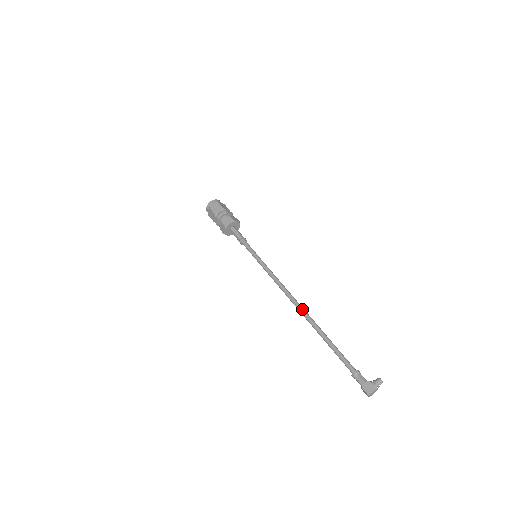
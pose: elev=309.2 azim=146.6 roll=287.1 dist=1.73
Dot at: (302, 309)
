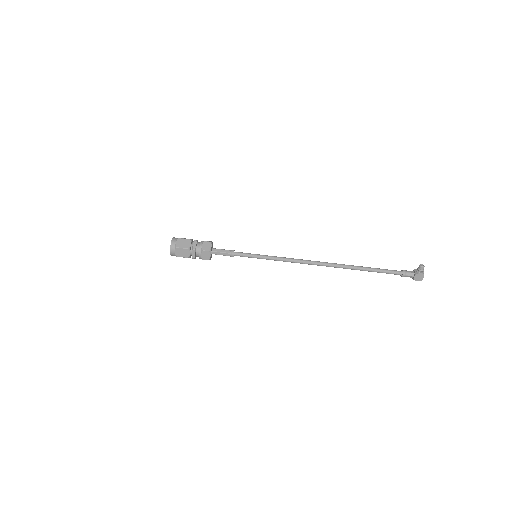
Dot at: (331, 266)
